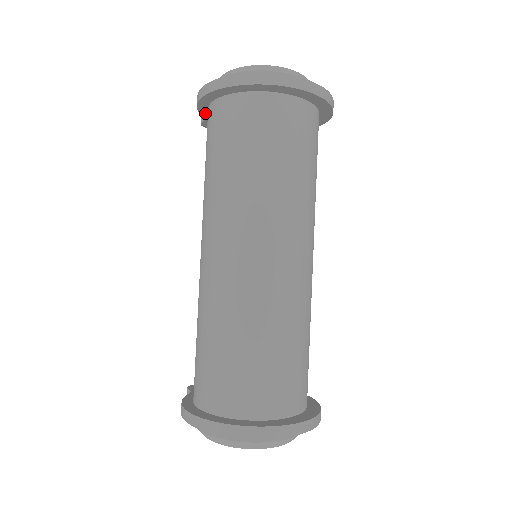
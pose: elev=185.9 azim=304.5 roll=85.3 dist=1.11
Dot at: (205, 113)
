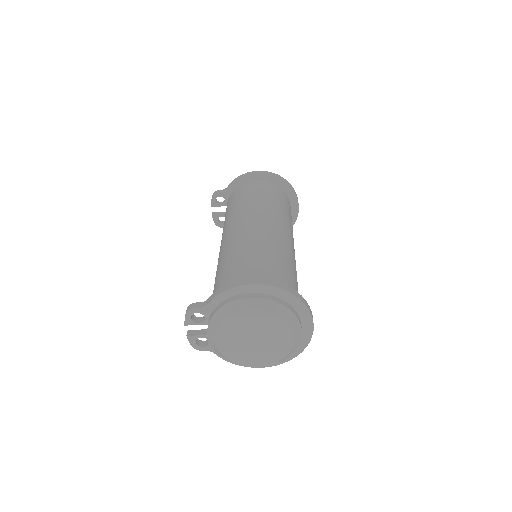
Dot at: (234, 186)
